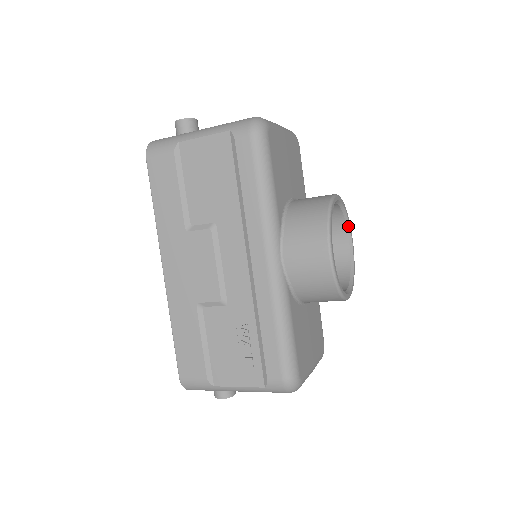
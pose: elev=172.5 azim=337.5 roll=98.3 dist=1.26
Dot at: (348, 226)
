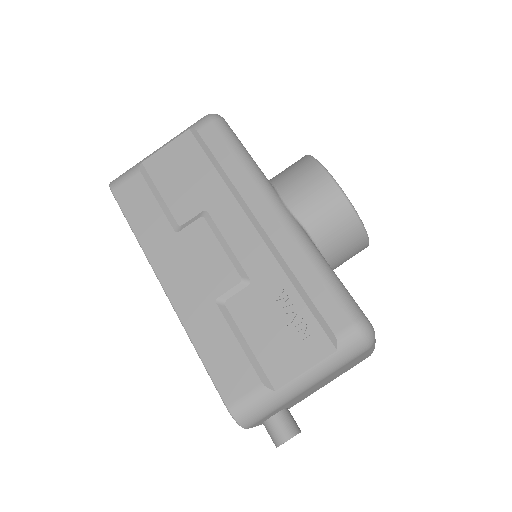
Dot at: occluded
